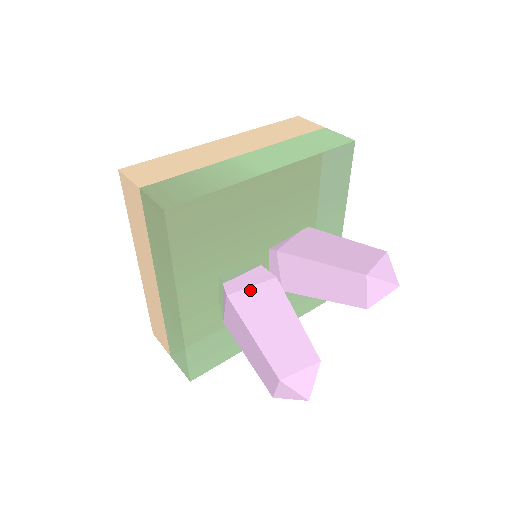
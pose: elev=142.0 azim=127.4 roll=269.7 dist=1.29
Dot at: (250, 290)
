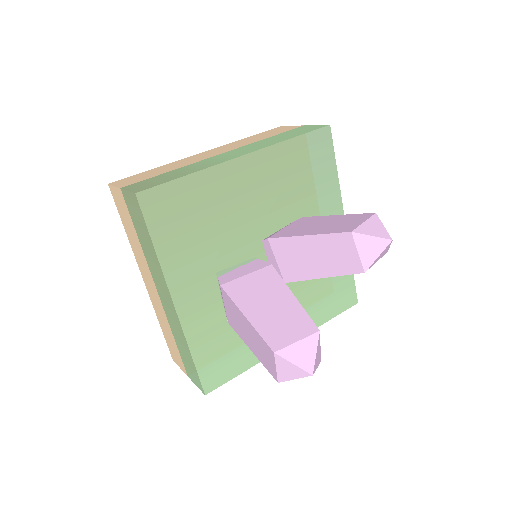
Dot at: (244, 278)
